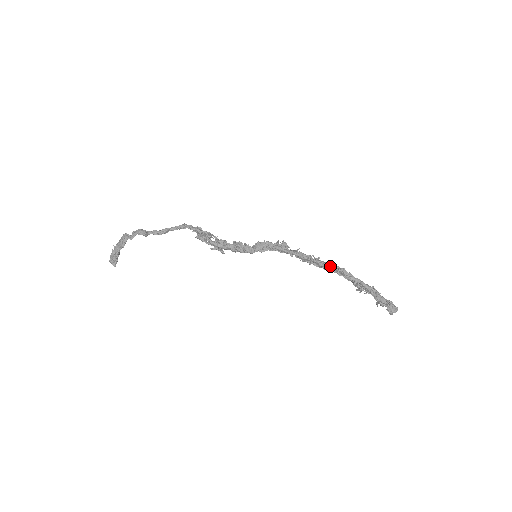
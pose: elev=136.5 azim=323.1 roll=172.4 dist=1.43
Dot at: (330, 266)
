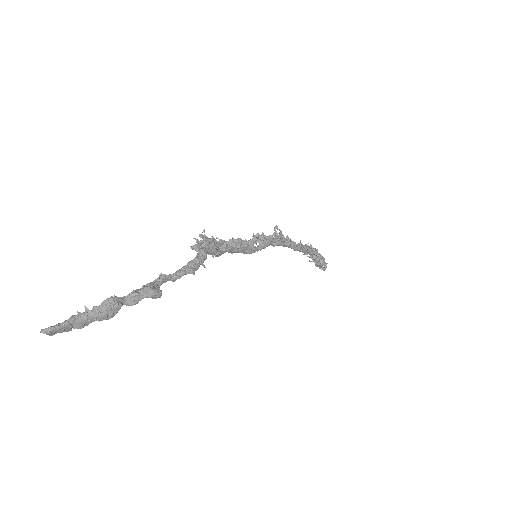
Dot at: (311, 251)
